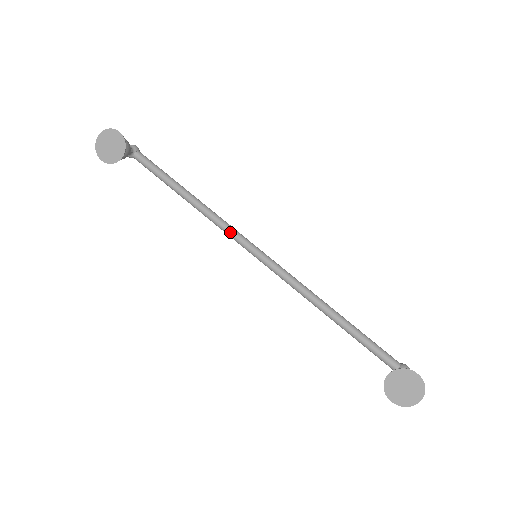
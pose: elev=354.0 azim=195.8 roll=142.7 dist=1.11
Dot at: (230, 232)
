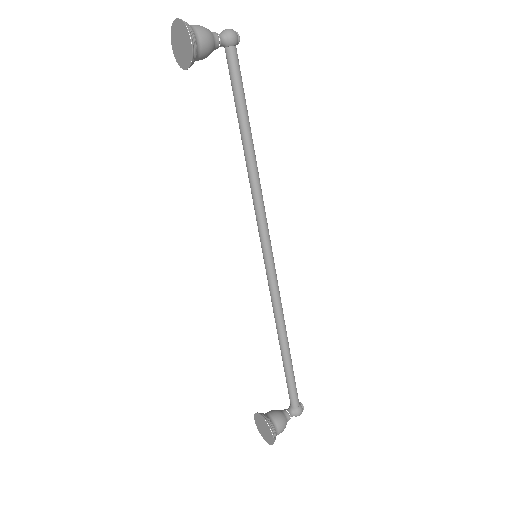
Dot at: (256, 214)
